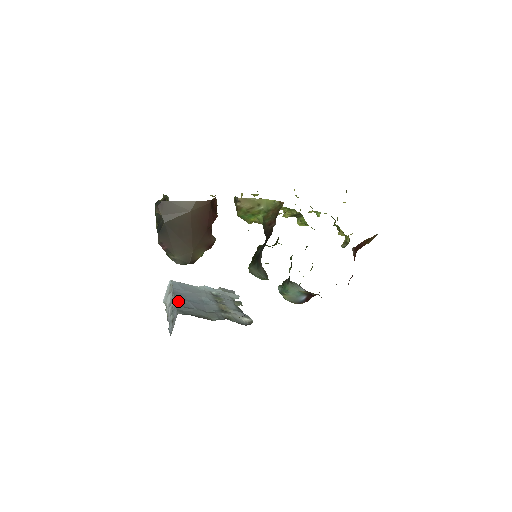
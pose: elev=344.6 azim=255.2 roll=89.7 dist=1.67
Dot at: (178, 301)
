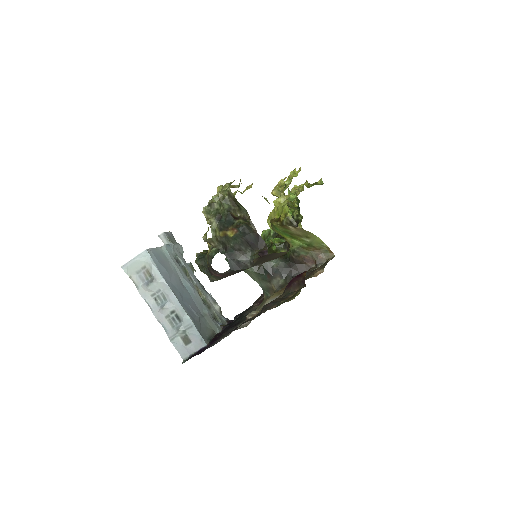
Dot at: (186, 311)
